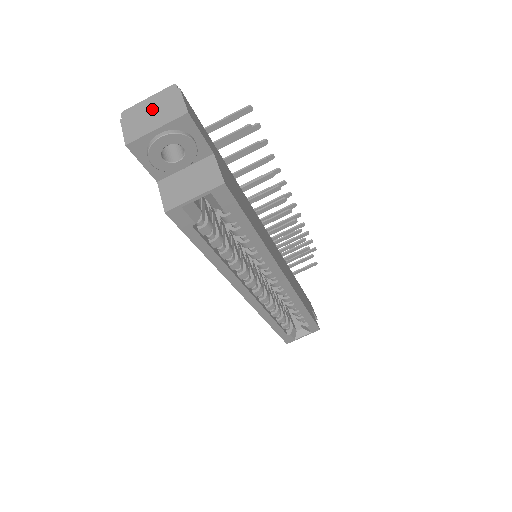
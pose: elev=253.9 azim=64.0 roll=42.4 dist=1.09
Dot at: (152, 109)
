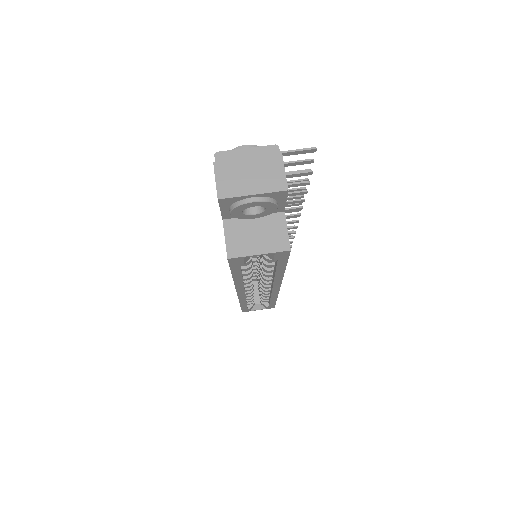
Dot at: (250, 166)
